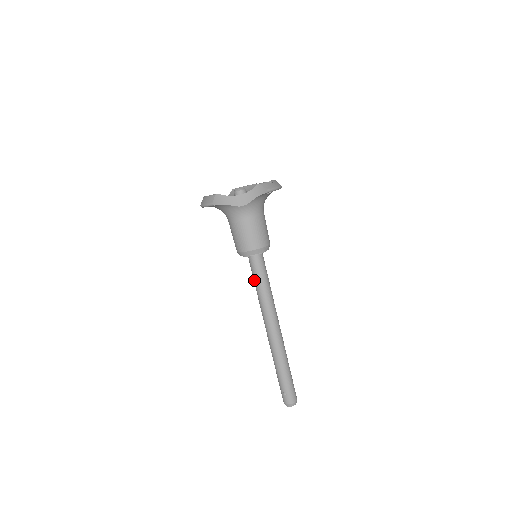
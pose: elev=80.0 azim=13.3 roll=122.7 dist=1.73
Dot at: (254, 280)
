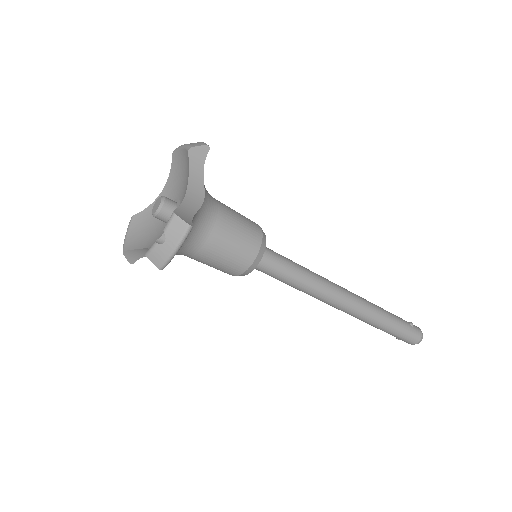
Dot at: occluded
